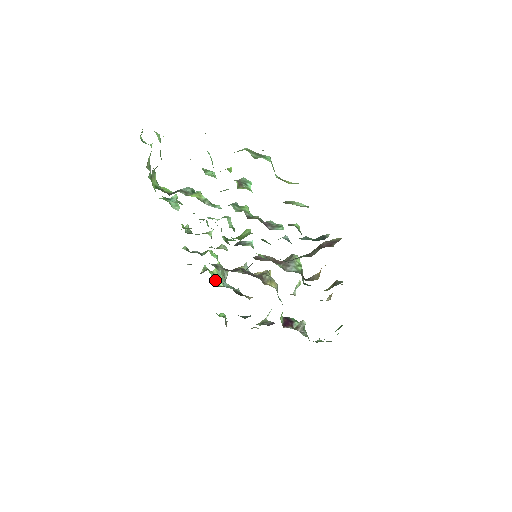
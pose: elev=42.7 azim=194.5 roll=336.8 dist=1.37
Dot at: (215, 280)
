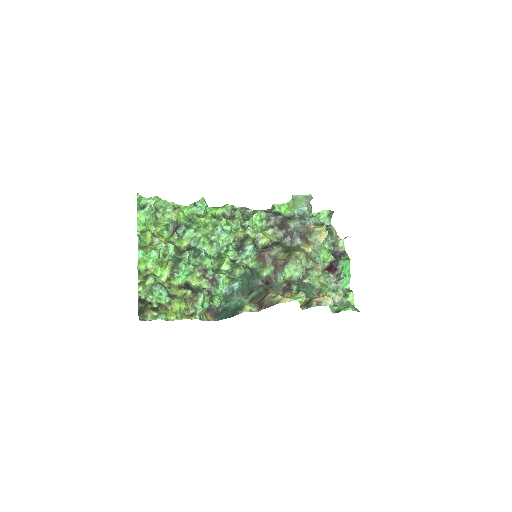
Dot at: (289, 209)
